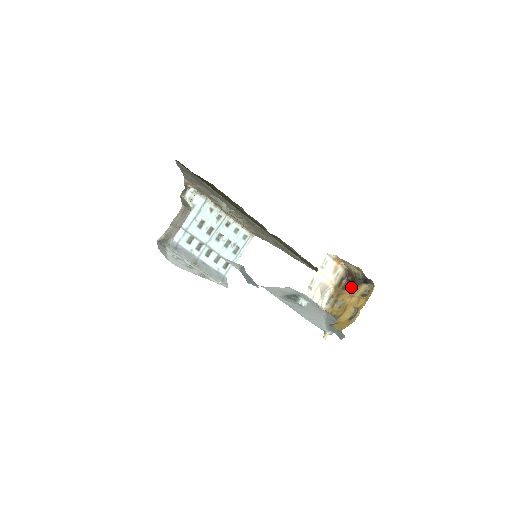
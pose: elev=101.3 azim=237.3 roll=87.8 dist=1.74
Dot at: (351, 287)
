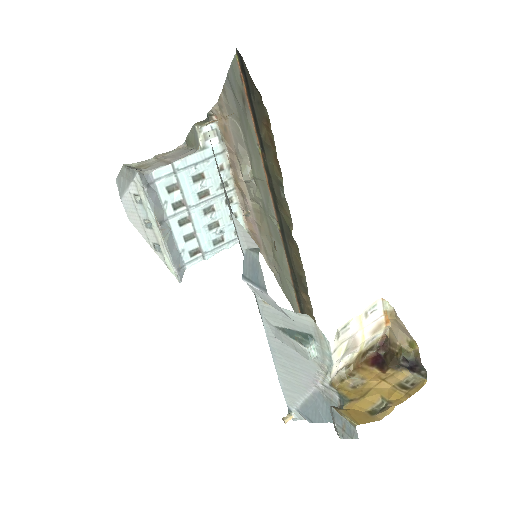
Dot at: (381, 366)
